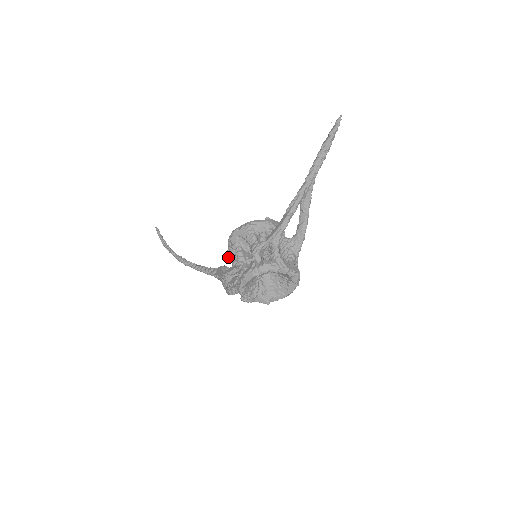
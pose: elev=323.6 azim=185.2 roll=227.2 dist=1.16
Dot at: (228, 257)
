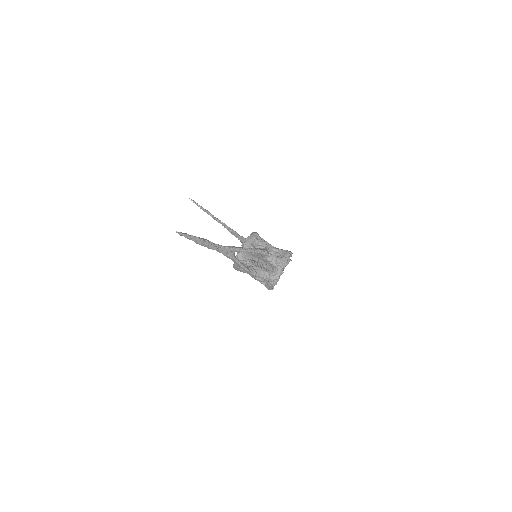
Dot at: occluded
